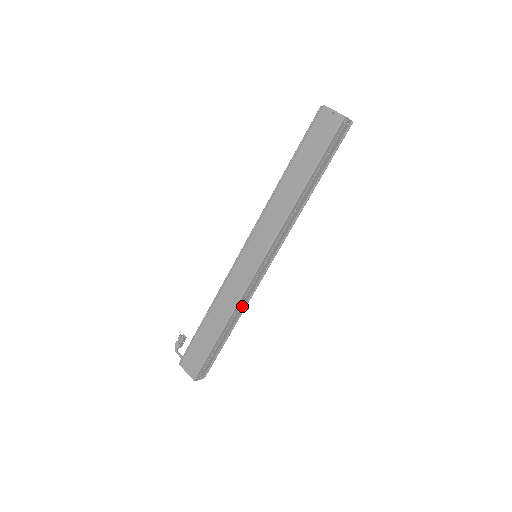
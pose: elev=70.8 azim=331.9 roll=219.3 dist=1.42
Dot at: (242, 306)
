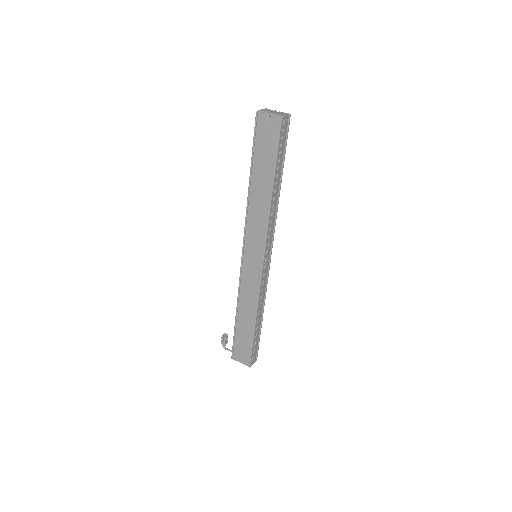
Dot at: (262, 298)
